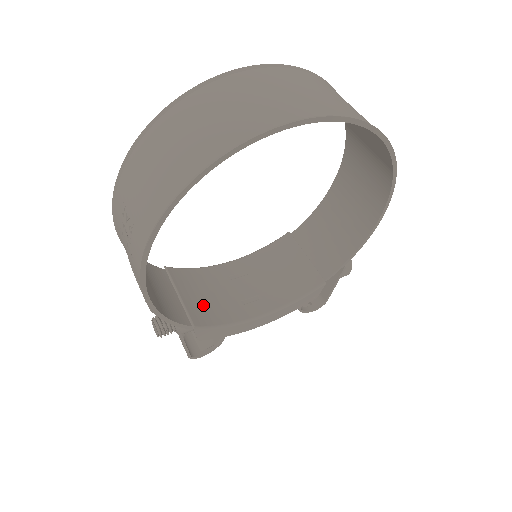
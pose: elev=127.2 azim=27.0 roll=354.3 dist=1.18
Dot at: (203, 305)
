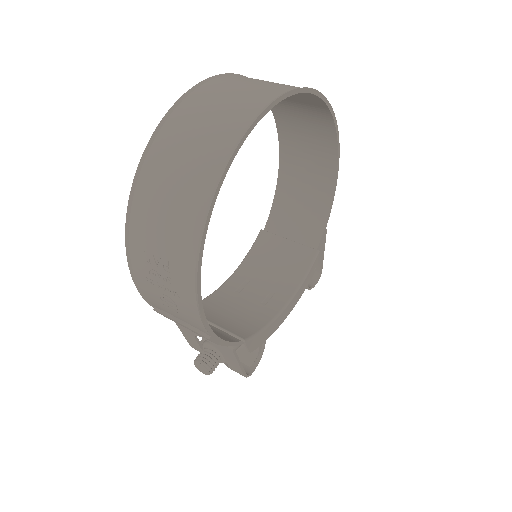
Dot at: (235, 322)
